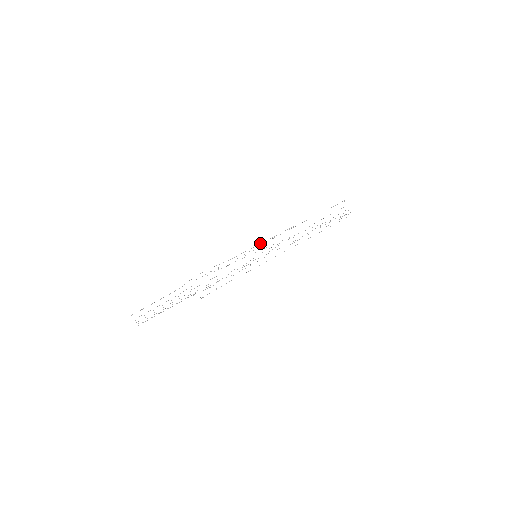
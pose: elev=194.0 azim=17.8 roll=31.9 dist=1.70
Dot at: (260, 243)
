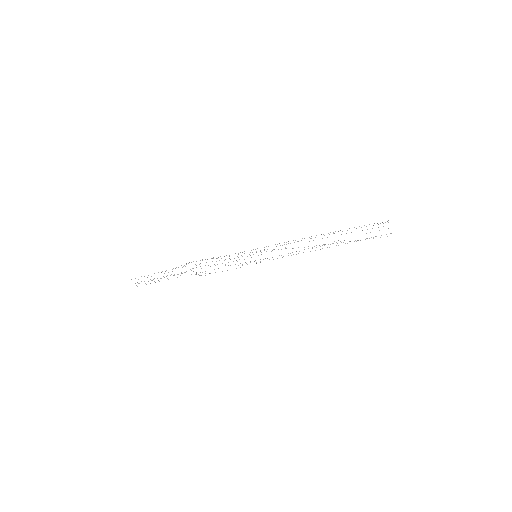
Dot at: (264, 247)
